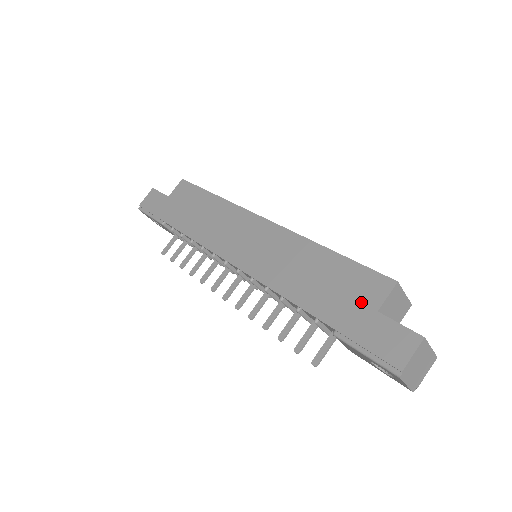
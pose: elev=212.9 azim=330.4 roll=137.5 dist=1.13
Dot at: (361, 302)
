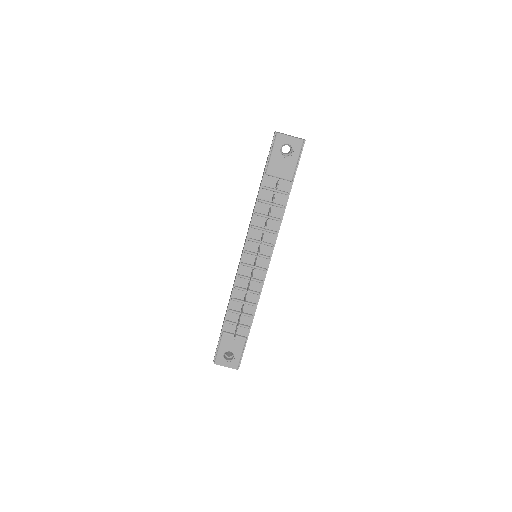
Dot at: occluded
